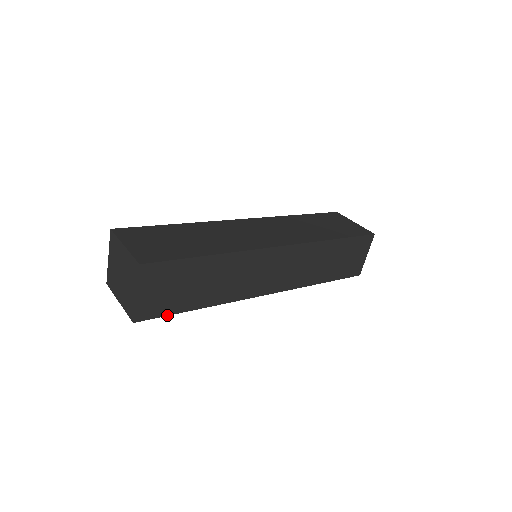
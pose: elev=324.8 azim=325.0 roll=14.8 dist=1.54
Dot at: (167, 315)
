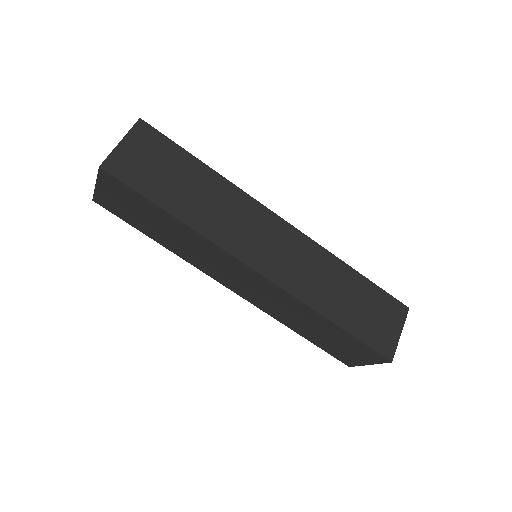
Dot at: (135, 190)
